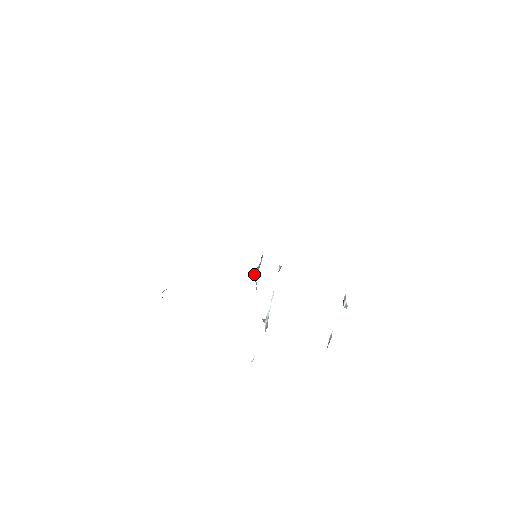
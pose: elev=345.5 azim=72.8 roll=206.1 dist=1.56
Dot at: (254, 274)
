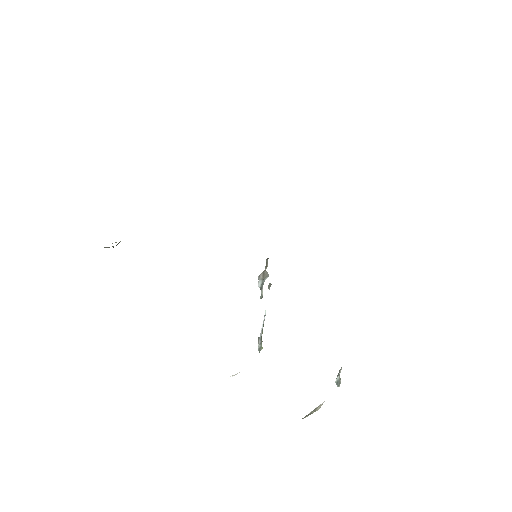
Dot at: (259, 278)
